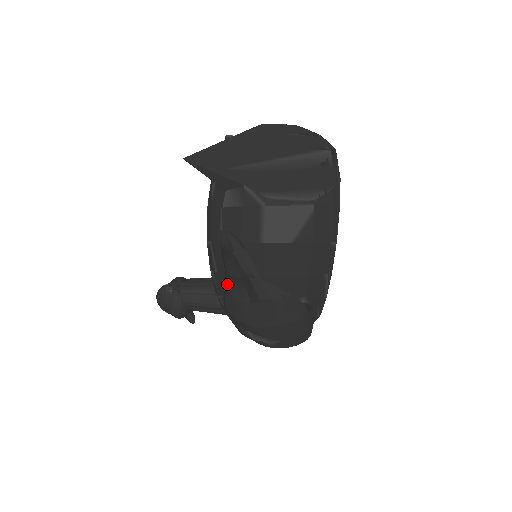
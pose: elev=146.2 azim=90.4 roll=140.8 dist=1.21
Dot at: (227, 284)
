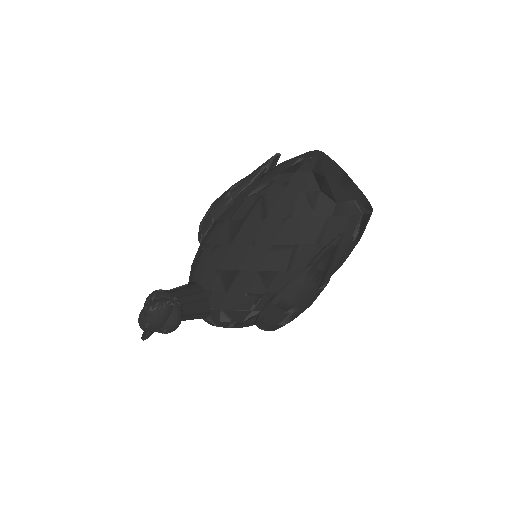
Dot at: (308, 278)
